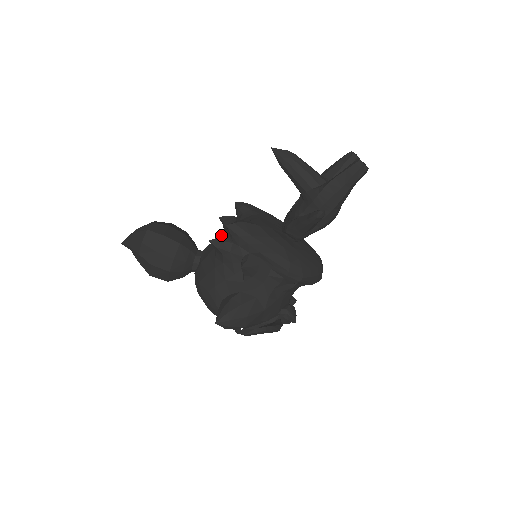
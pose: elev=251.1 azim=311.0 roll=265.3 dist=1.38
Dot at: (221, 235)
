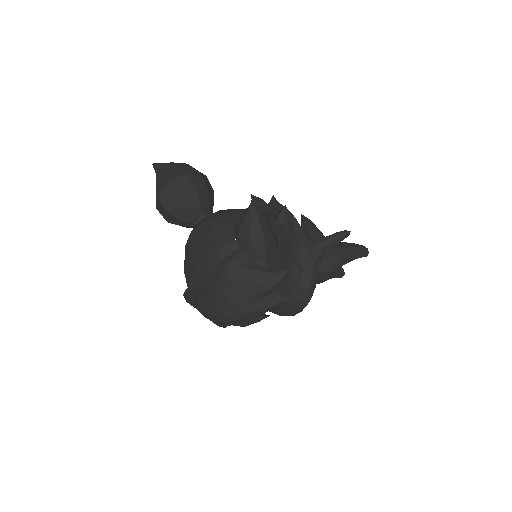
Dot at: occluded
